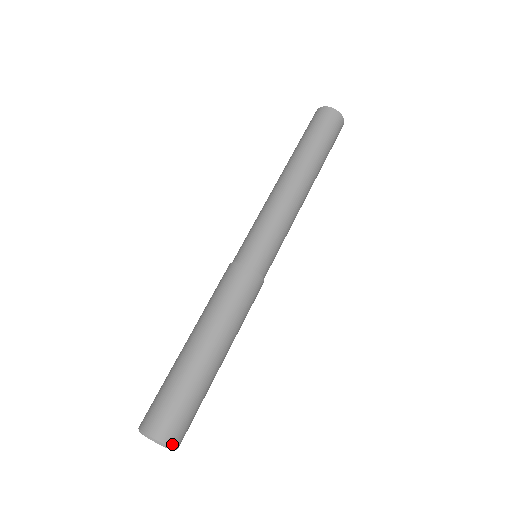
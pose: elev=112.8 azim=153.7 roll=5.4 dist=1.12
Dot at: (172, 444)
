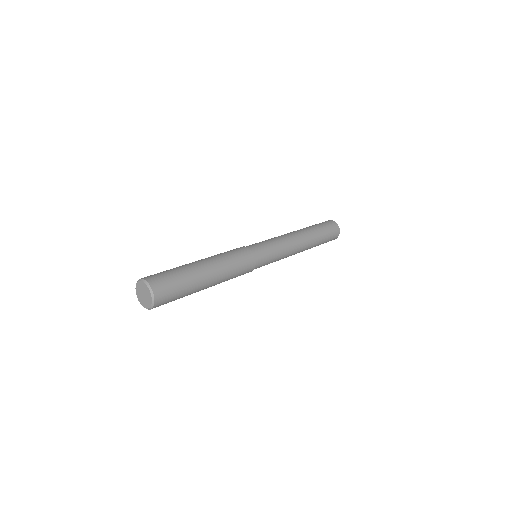
Dot at: (153, 288)
